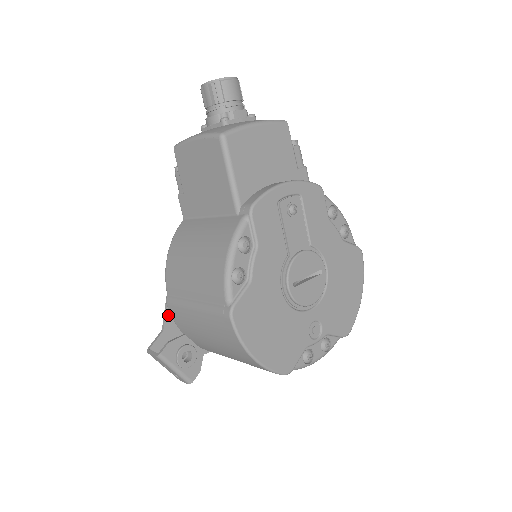
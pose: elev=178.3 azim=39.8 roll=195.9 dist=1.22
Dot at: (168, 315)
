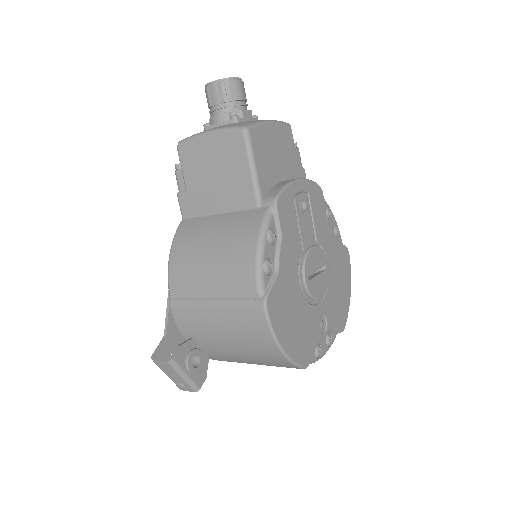
Dot at: (170, 319)
